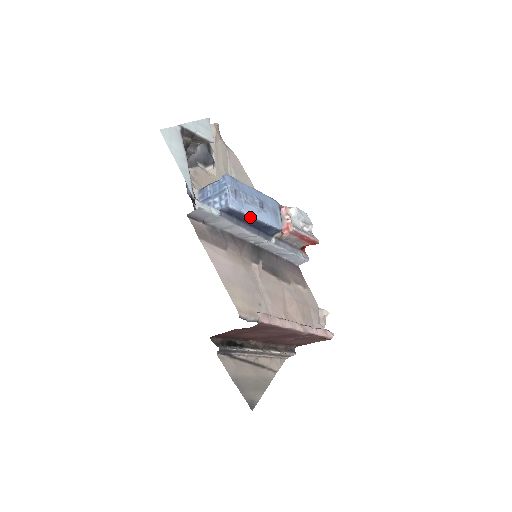
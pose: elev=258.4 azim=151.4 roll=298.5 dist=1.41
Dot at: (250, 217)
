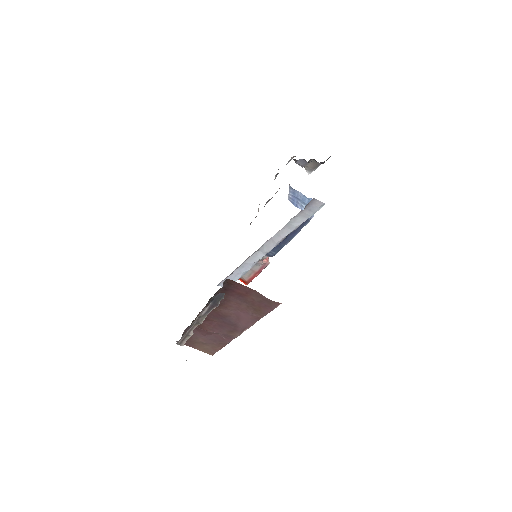
Dot at: (296, 234)
